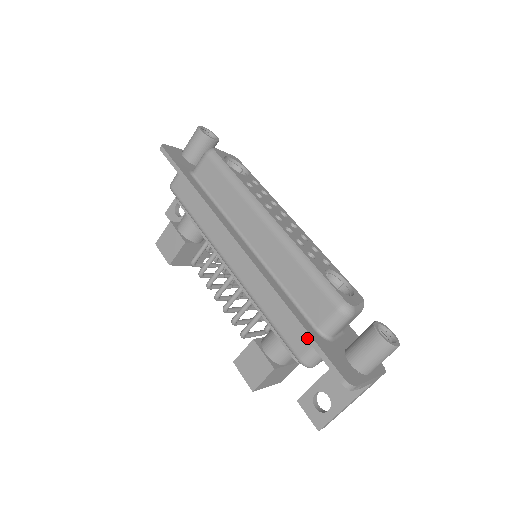
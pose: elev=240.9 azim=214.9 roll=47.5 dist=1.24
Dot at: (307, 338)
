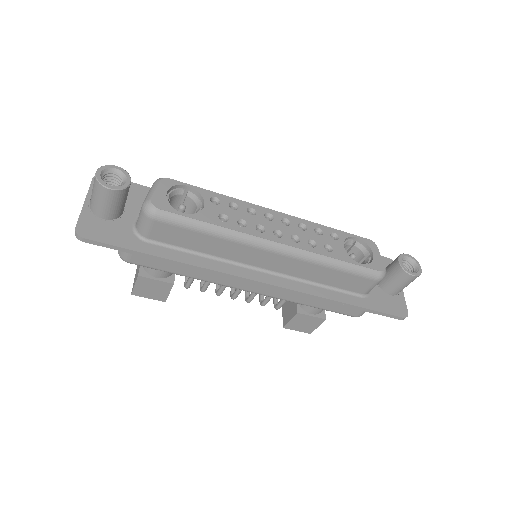
Dot at: occluded
